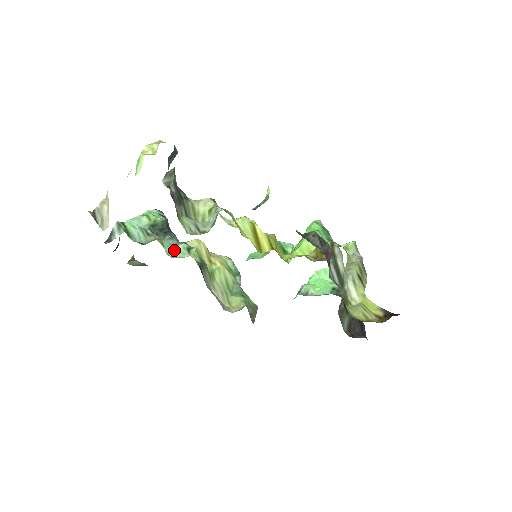
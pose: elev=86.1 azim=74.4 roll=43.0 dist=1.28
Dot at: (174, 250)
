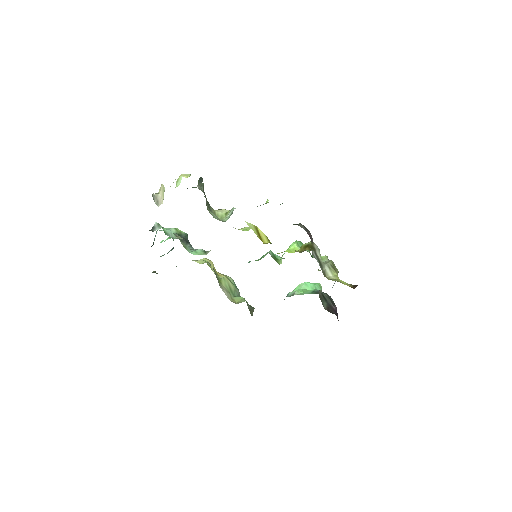
Dot at: (194, 251)
